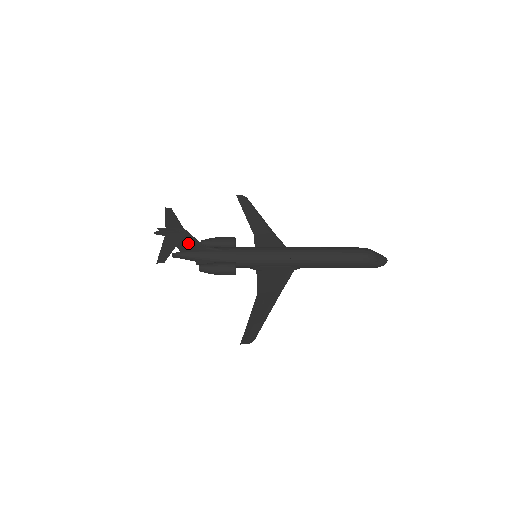
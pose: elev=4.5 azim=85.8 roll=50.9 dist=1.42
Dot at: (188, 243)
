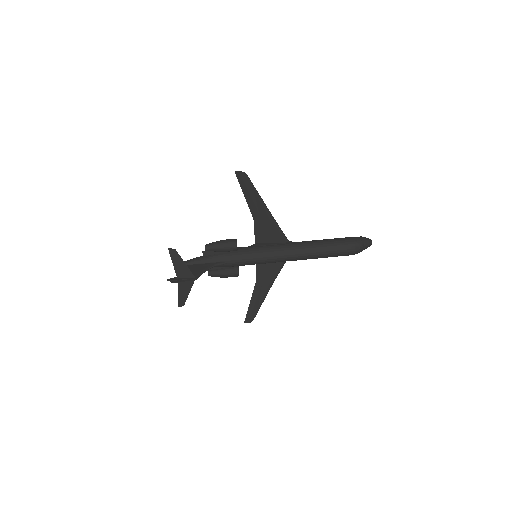
Dot at: (197, 271)
